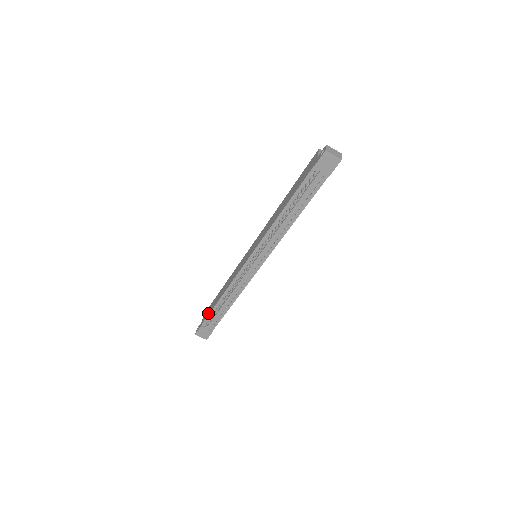
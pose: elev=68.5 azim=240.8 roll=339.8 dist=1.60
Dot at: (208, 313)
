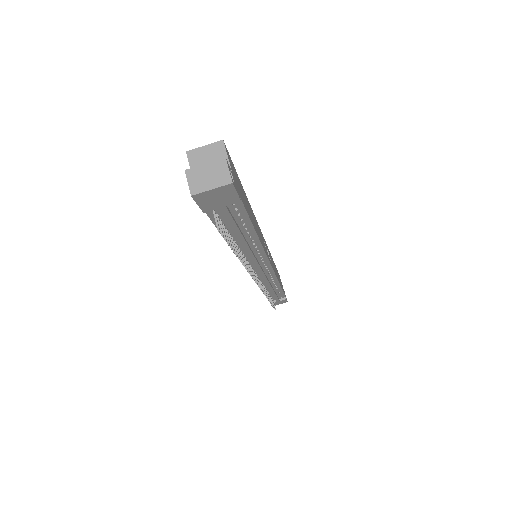
Dot at: occluded
